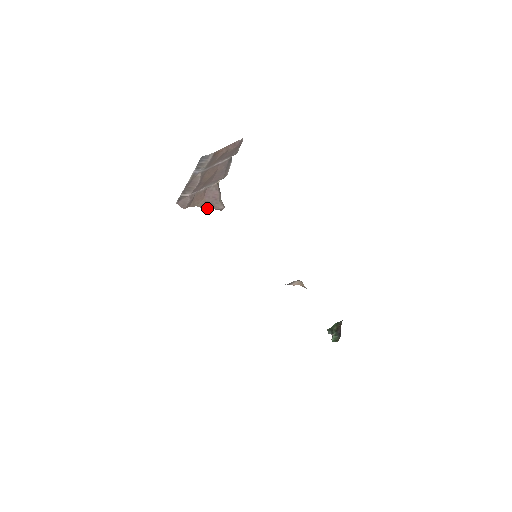
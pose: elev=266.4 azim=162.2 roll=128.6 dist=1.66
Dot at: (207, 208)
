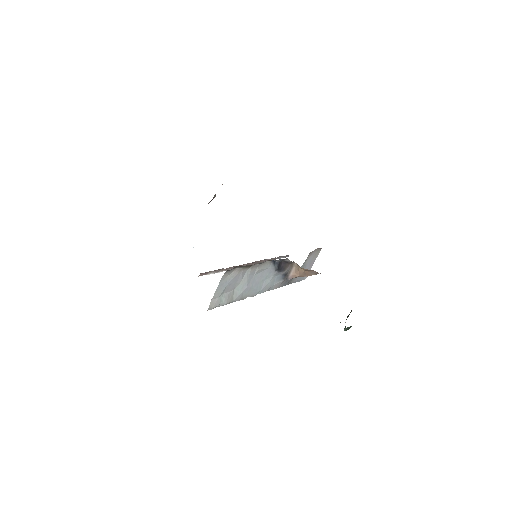
Dot at: occluded
